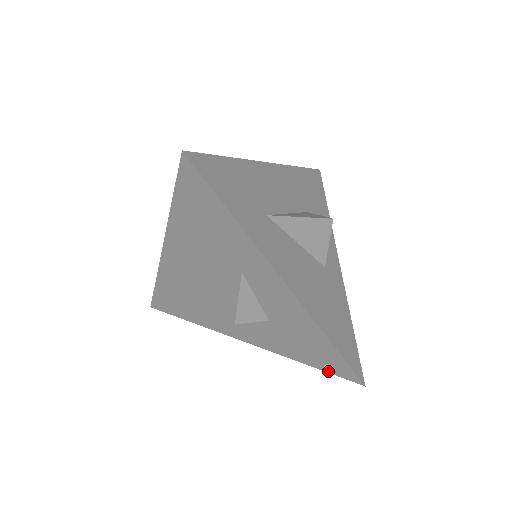
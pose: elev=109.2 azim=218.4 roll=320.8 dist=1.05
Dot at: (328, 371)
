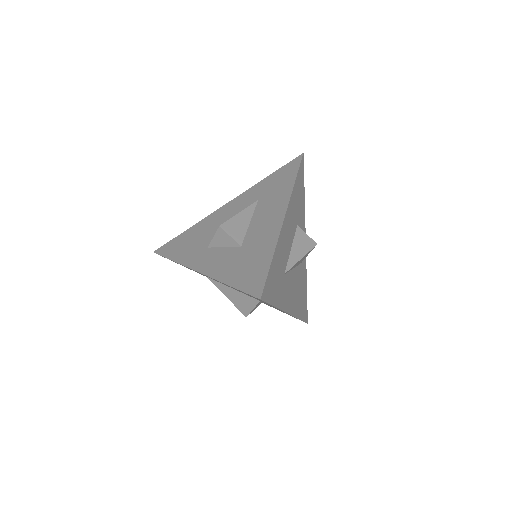
Dot at: occluded
